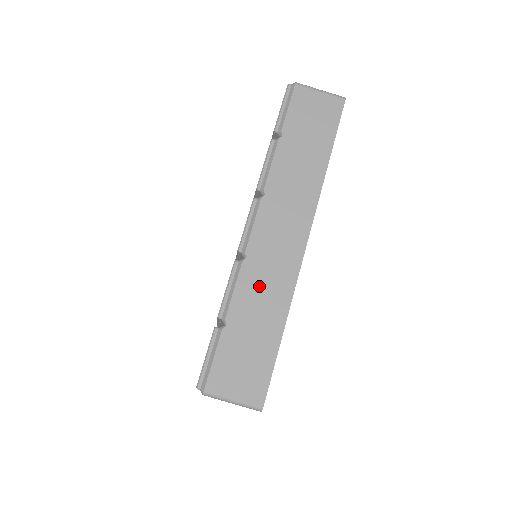
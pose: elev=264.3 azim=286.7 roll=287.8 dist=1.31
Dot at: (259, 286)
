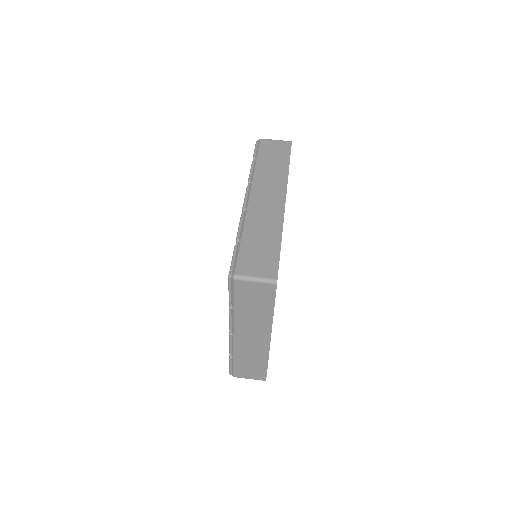
Dot at: (260, 221)
